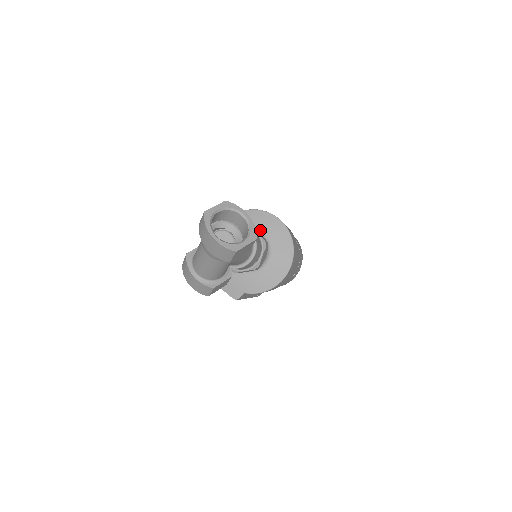
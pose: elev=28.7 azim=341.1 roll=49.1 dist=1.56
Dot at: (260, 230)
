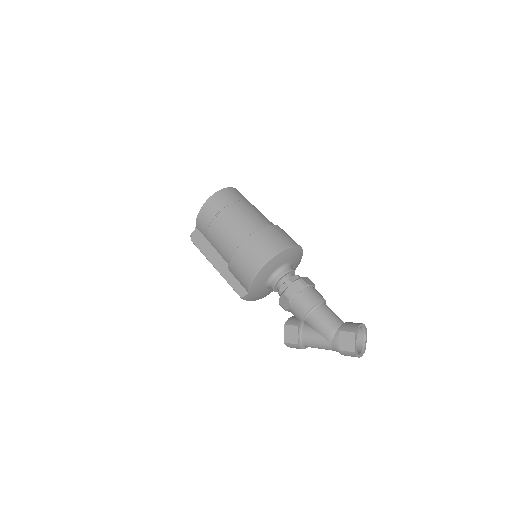
Dot at: (286, 262)
